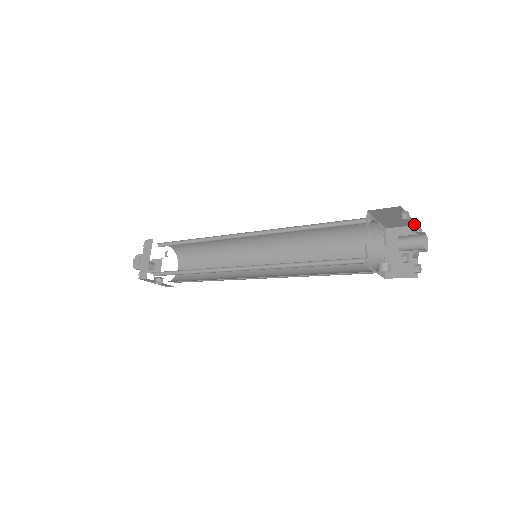
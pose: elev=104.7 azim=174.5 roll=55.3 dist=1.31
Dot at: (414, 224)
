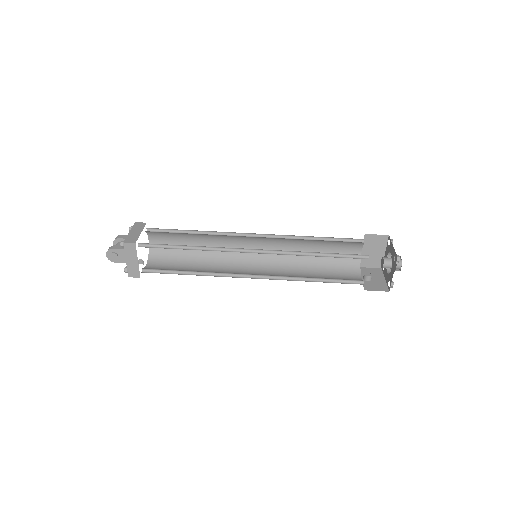
Dot at: (387, 236)
